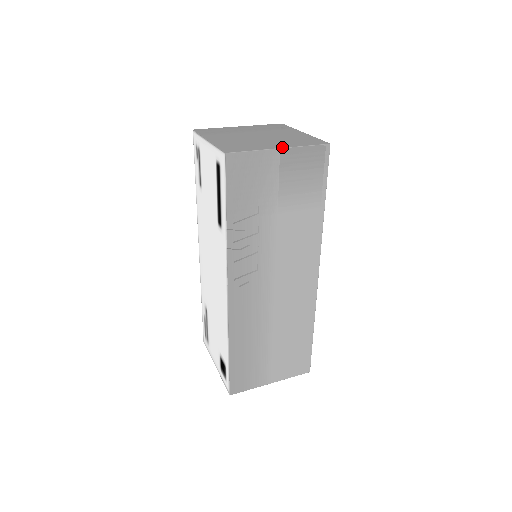
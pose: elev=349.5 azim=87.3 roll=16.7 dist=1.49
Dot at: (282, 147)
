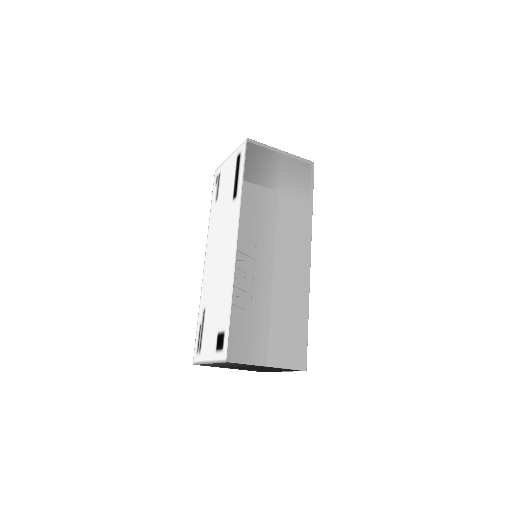
Dot at: (283, 151)
